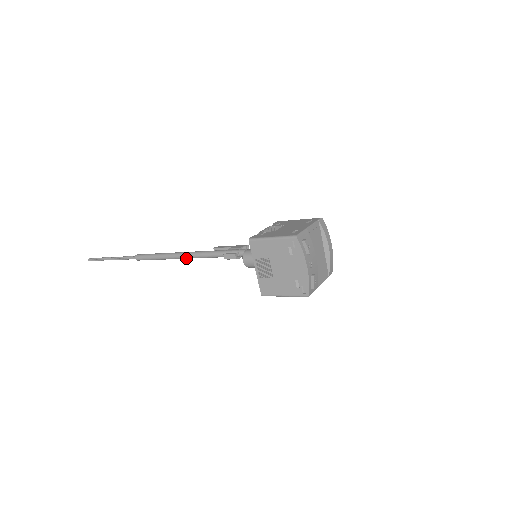
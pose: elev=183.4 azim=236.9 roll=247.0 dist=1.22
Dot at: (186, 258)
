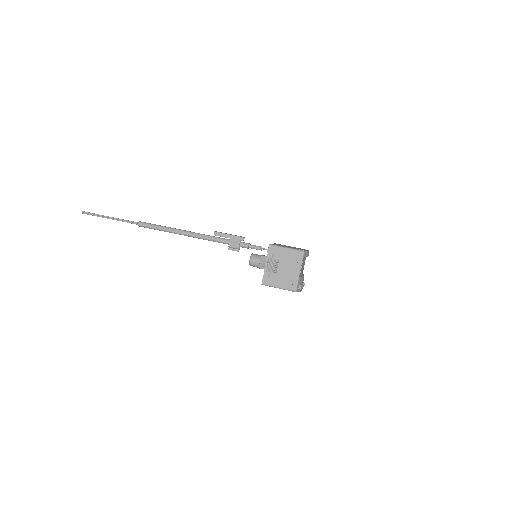
Dot at: (191, 236)
